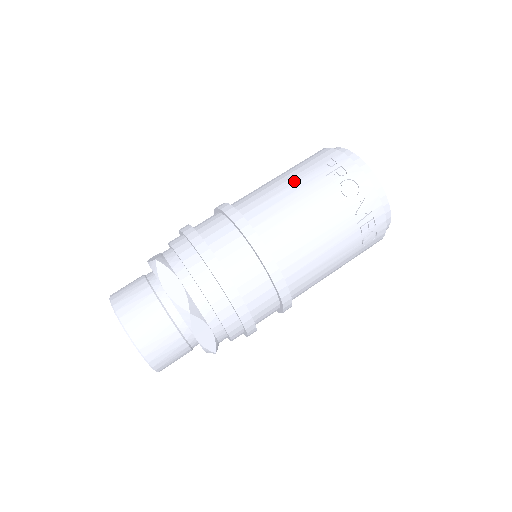
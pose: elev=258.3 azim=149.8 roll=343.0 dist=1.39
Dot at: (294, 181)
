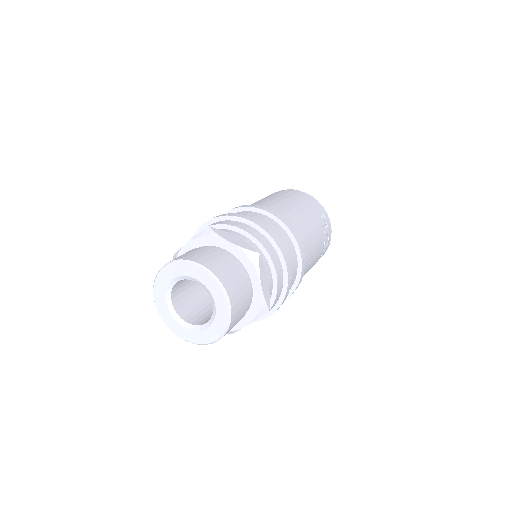
Dot at: (311, 220)
